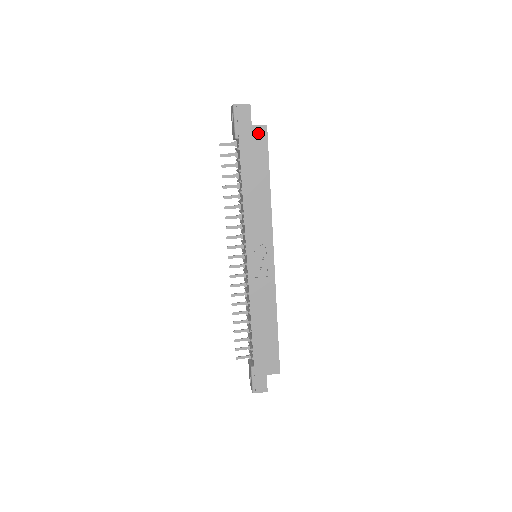
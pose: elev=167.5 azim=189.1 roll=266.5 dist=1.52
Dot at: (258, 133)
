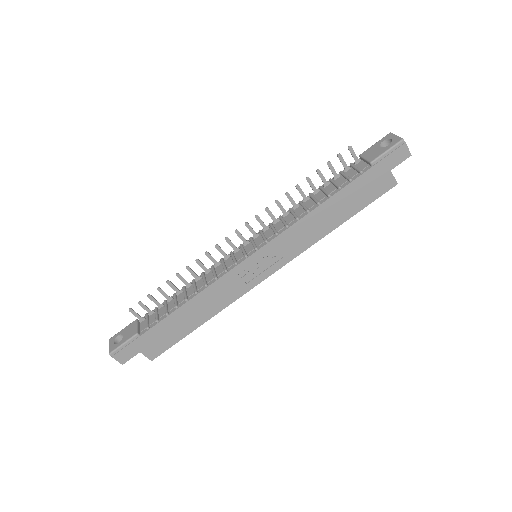
Dot at: (386, 181)
